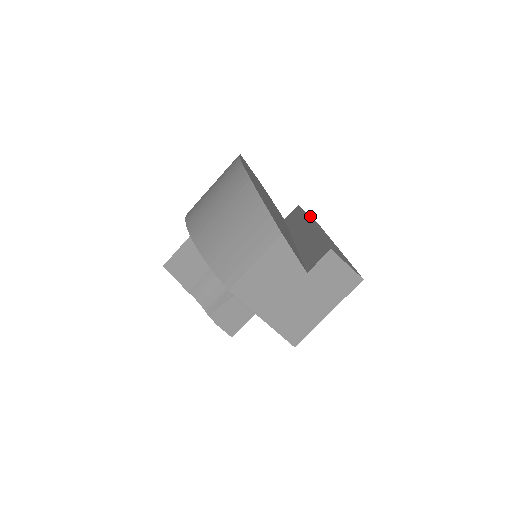
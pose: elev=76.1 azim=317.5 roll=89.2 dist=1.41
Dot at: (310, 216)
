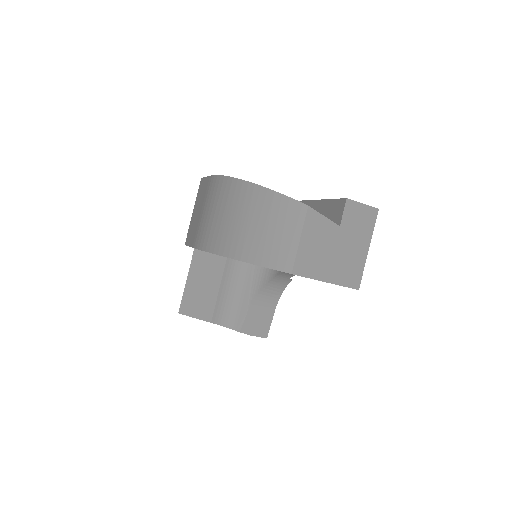
Dot at: occluded
